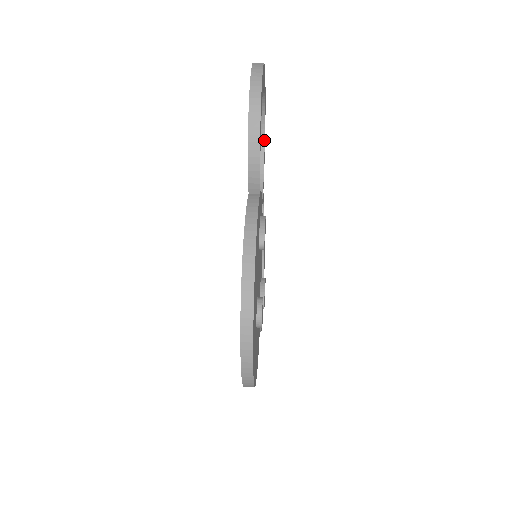
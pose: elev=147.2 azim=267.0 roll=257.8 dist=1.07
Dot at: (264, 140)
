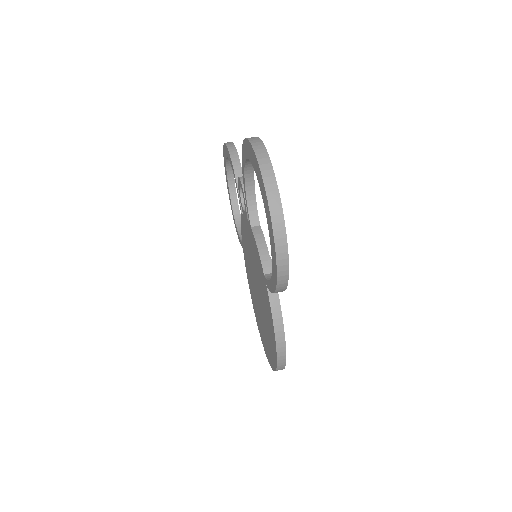
Dot at: occluded
